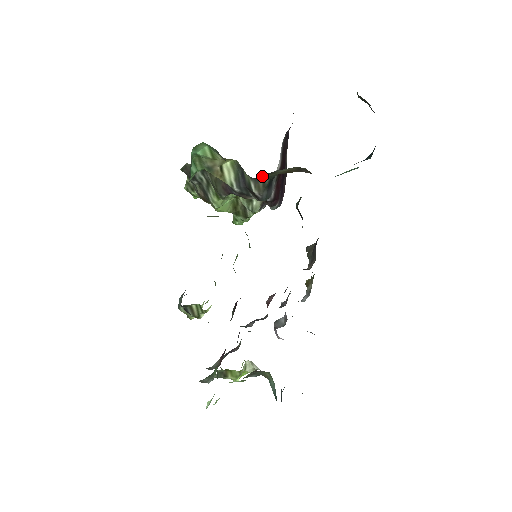
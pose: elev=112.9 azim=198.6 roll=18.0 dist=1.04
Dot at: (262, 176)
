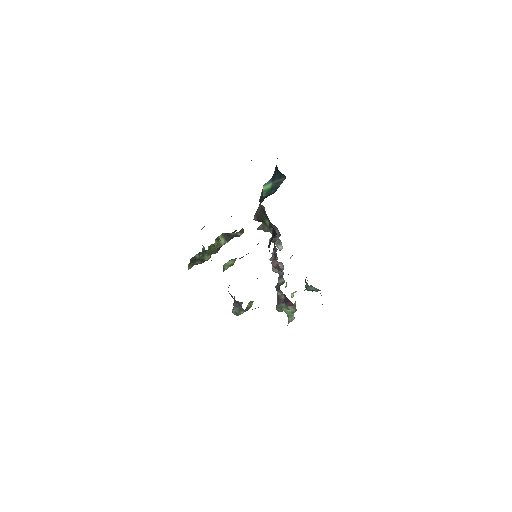
Dot at: occluded
